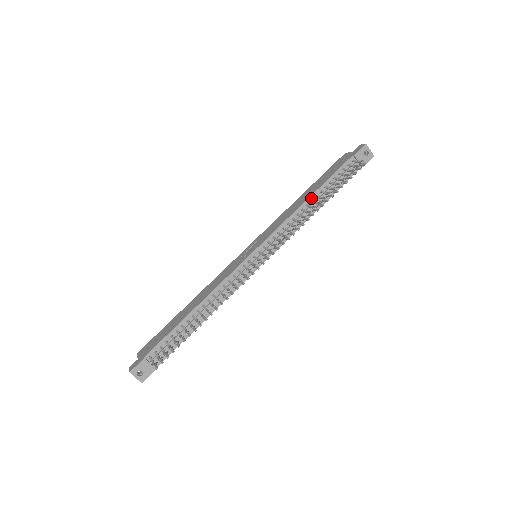
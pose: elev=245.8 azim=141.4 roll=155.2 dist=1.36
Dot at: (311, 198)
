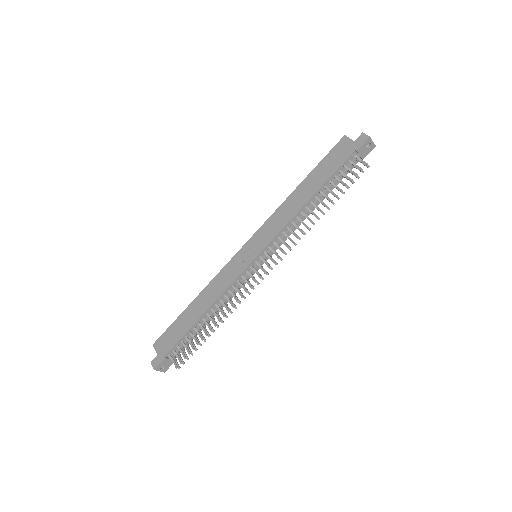
Dot at: (311, 200)
